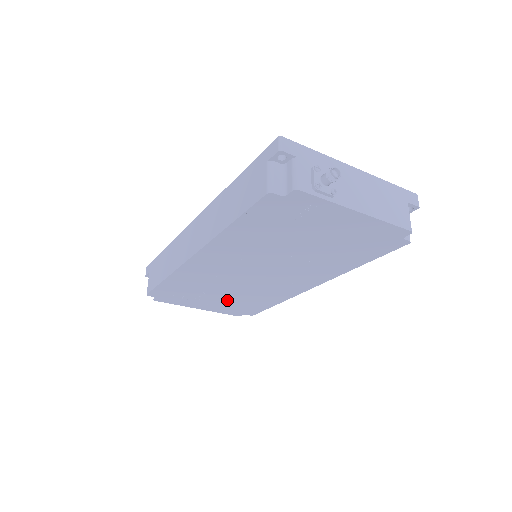
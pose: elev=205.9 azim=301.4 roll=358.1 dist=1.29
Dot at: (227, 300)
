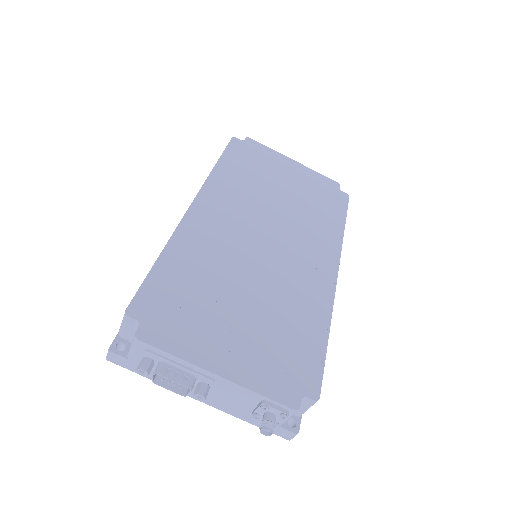
Dot at: (256, 327)
